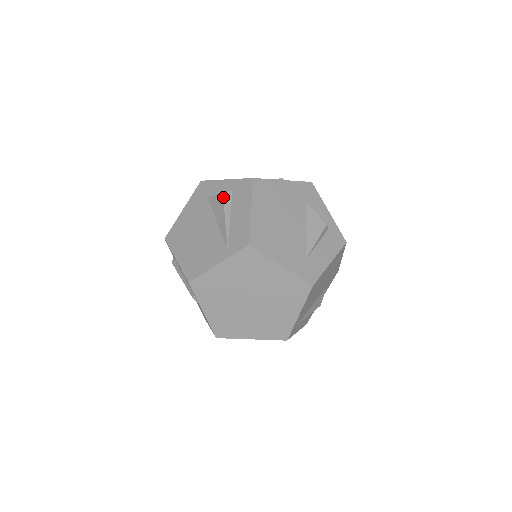
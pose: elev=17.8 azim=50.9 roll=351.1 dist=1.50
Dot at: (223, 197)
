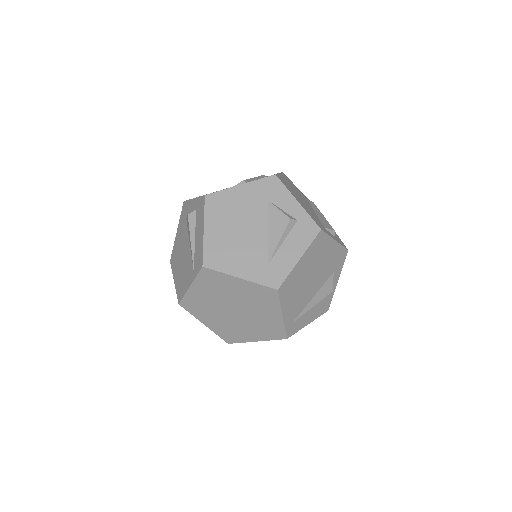
Dot at: (188, 219)
